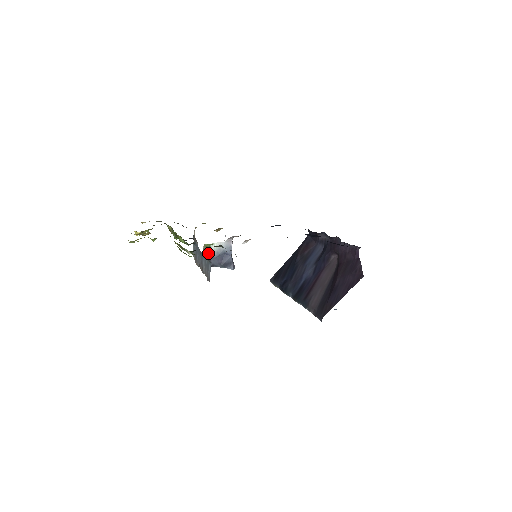
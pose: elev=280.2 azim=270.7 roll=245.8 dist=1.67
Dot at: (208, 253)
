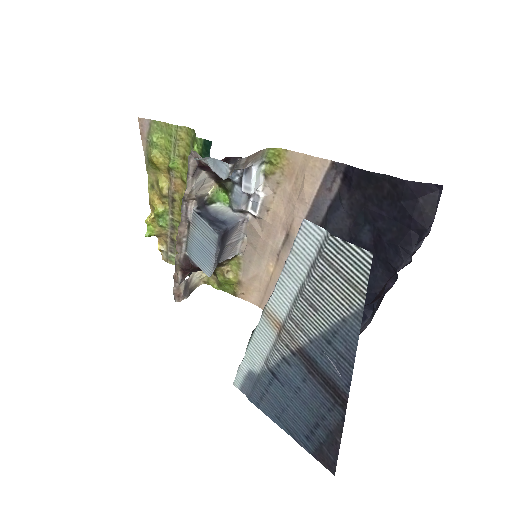
Dot at: (207, 206)
